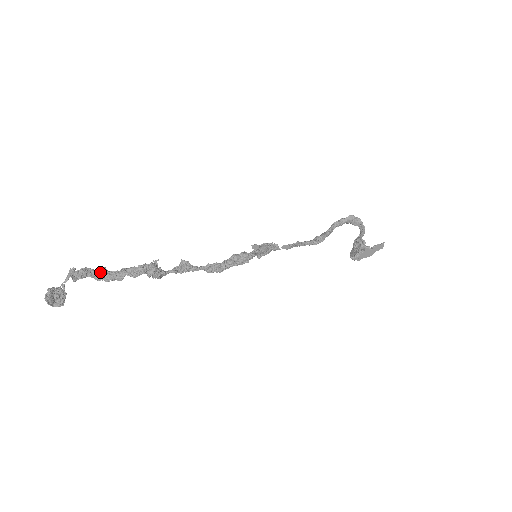
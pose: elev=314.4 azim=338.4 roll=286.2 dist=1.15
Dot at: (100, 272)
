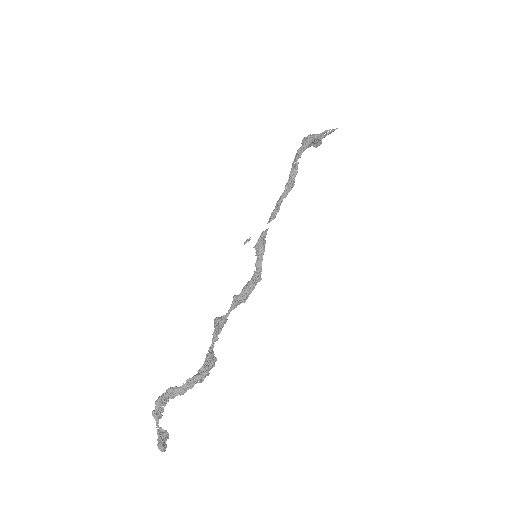
Dot at: (171, 394)
